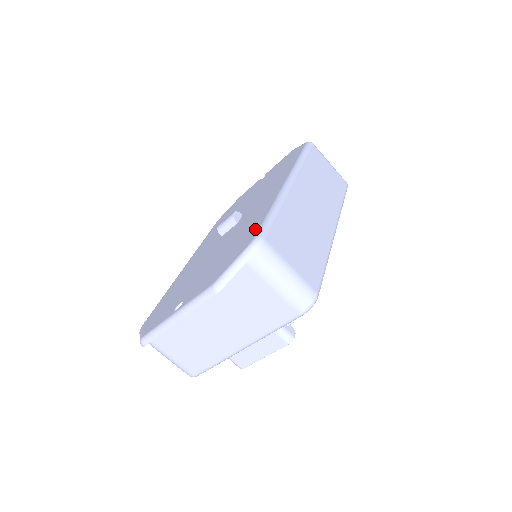
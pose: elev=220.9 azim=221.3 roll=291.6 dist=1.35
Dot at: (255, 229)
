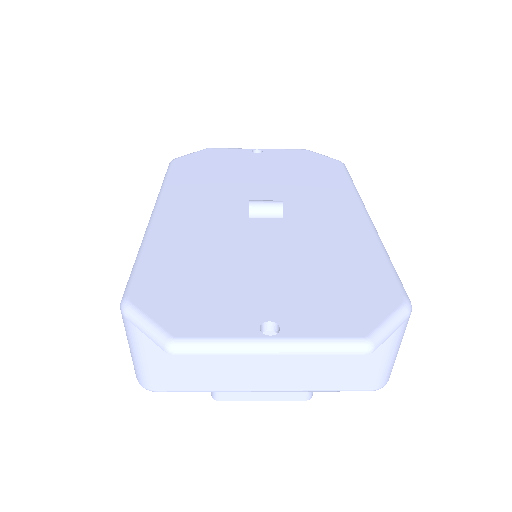
Dot at: (384, 277)
